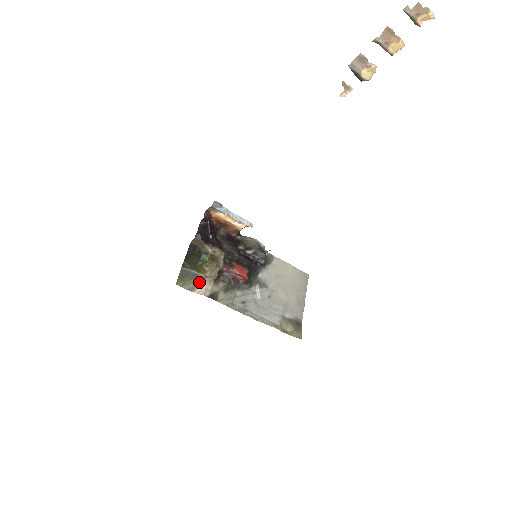
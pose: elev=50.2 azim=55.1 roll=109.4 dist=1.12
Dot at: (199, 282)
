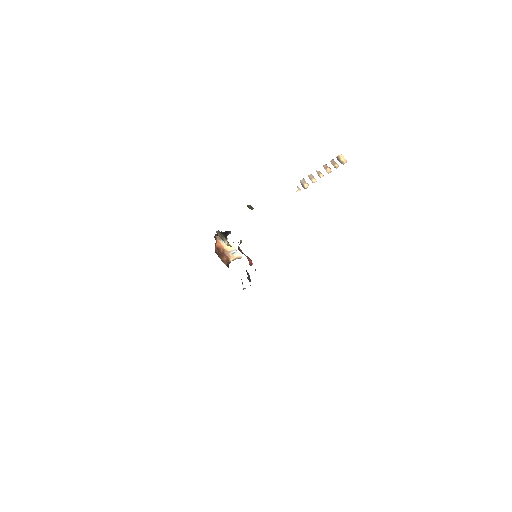
Dot at: occluded
